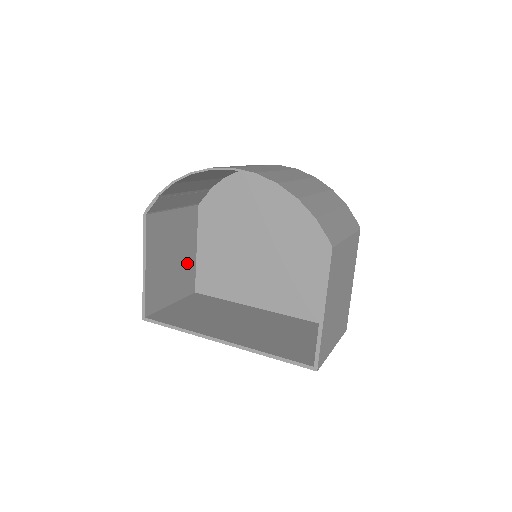
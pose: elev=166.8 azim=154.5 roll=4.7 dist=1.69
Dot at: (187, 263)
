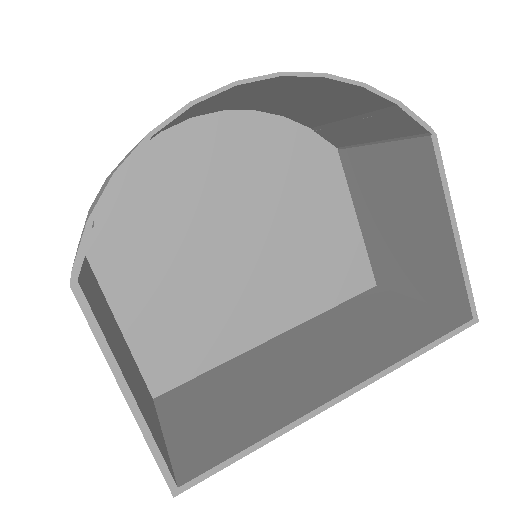
Dot at: (129, 356)
